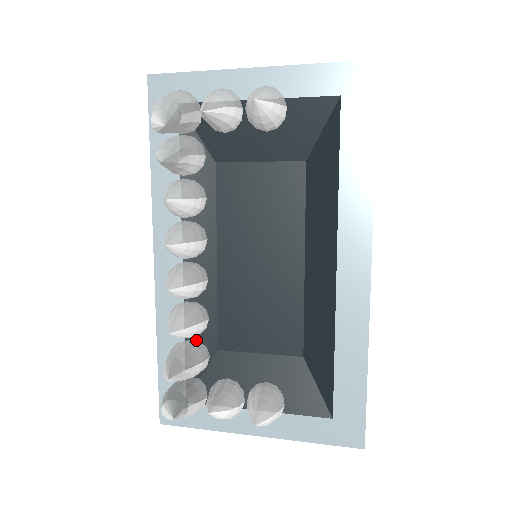
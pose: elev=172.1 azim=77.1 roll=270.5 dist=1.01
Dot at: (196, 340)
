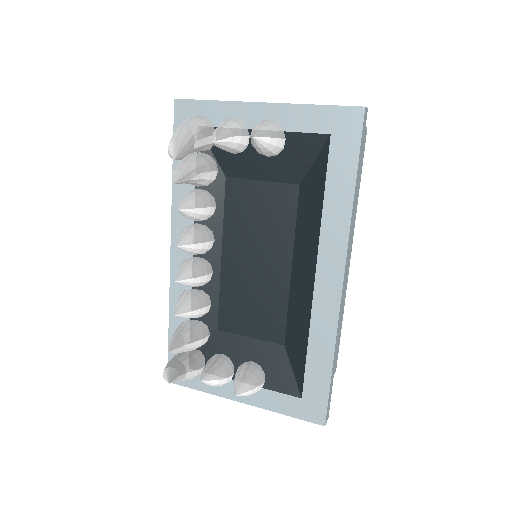
Dot at: (200, 320)
